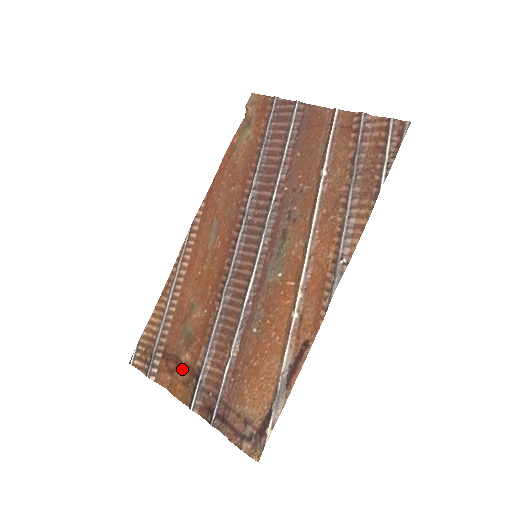
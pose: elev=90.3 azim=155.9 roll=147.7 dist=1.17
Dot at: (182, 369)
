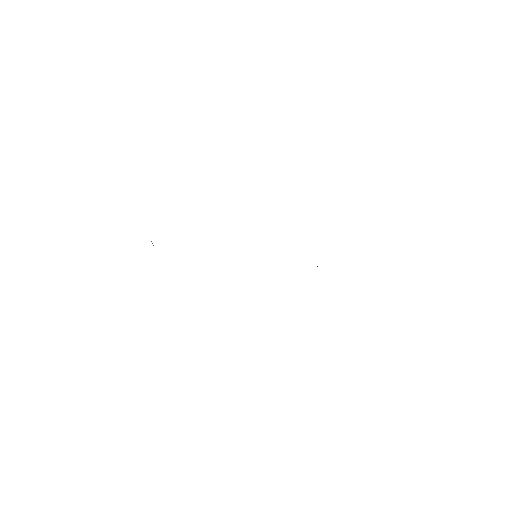
Dot at: occluded
